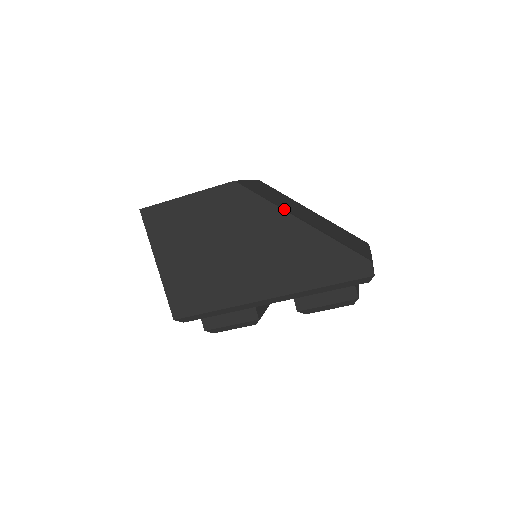
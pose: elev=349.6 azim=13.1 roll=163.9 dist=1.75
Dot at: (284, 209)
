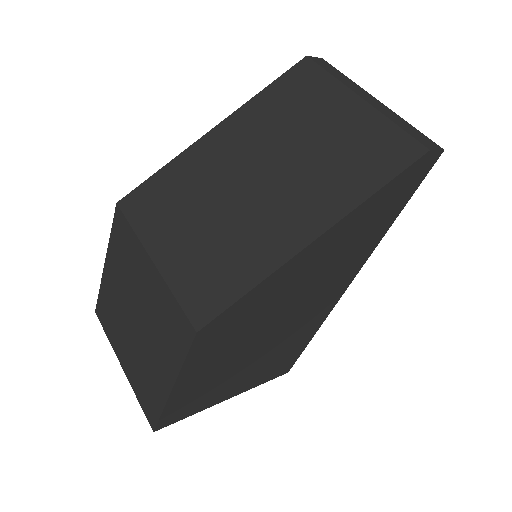
Dot at: (279, 260)
